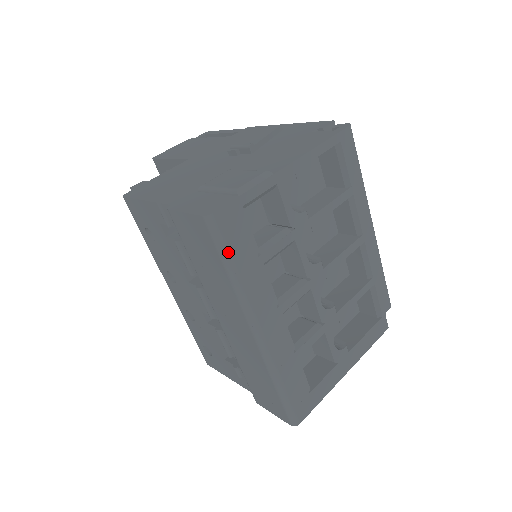
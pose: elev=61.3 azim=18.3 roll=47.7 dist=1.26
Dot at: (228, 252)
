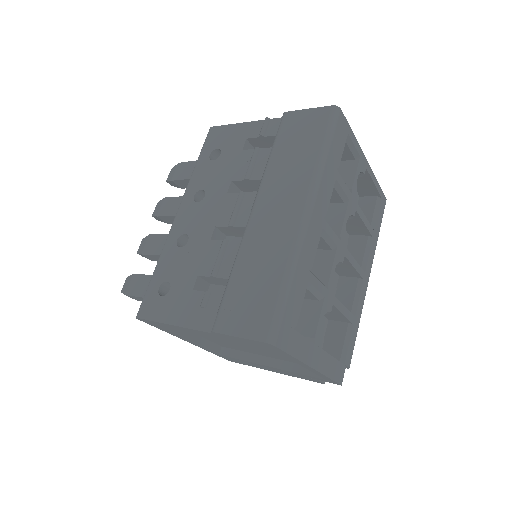
Dot at: (332, 137)
